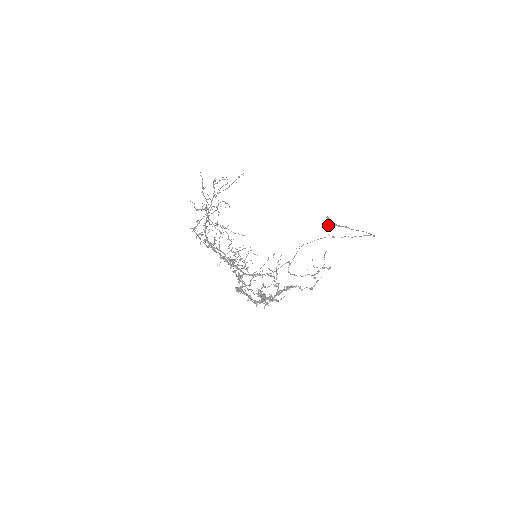
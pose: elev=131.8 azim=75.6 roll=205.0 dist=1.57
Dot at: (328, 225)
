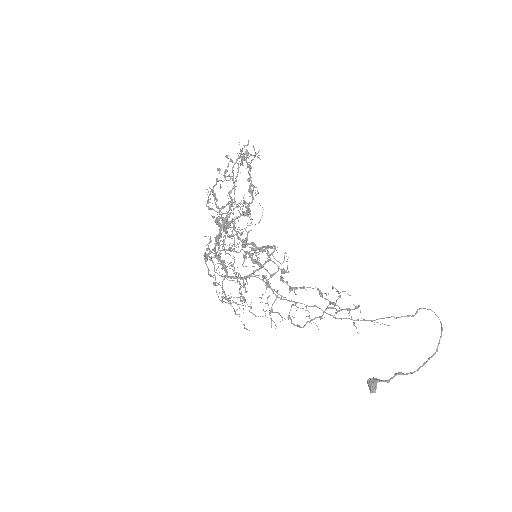
Dot at: (370, 392)
